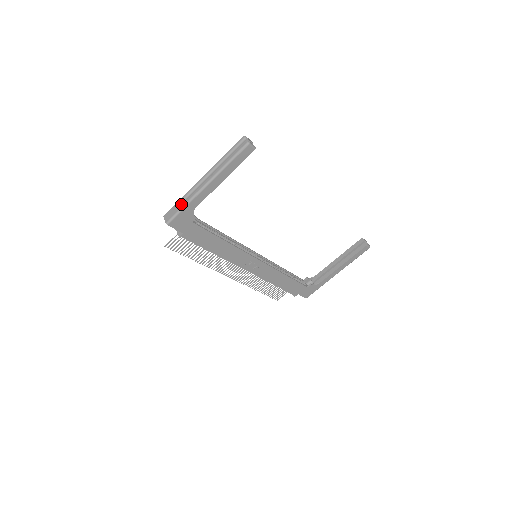
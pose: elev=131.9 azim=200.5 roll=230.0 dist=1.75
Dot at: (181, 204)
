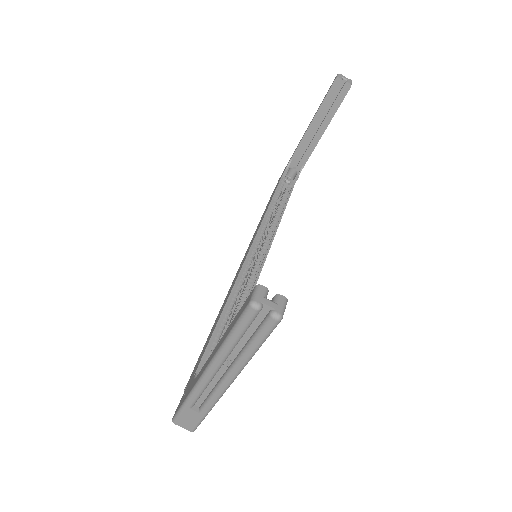
Dot at: (193, 405)
